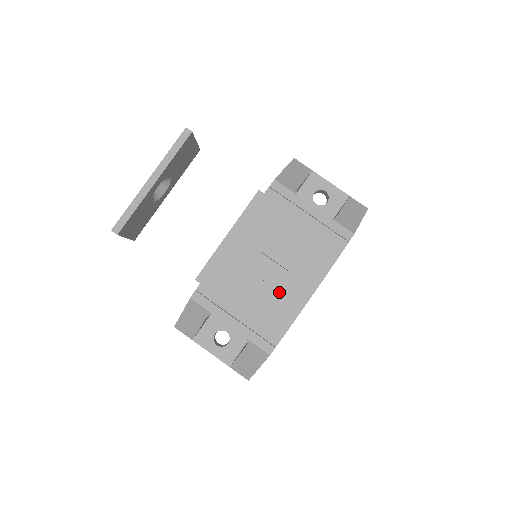
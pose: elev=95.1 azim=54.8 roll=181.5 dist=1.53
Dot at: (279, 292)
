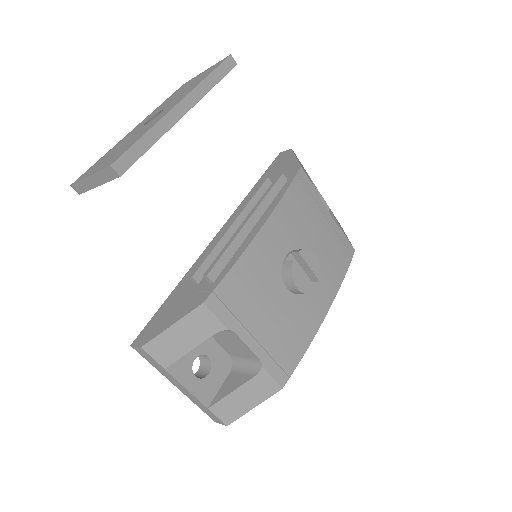
Dot at: (301, 306)
